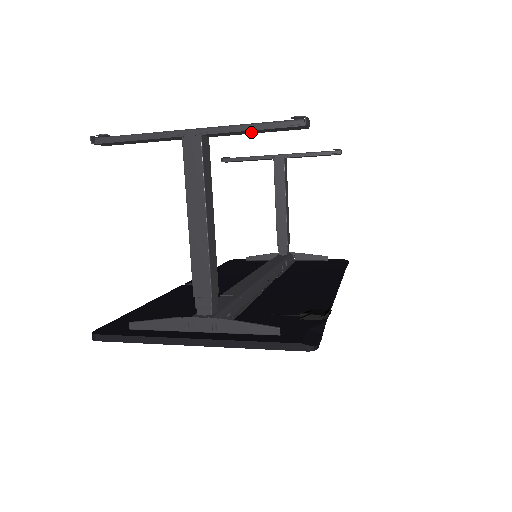
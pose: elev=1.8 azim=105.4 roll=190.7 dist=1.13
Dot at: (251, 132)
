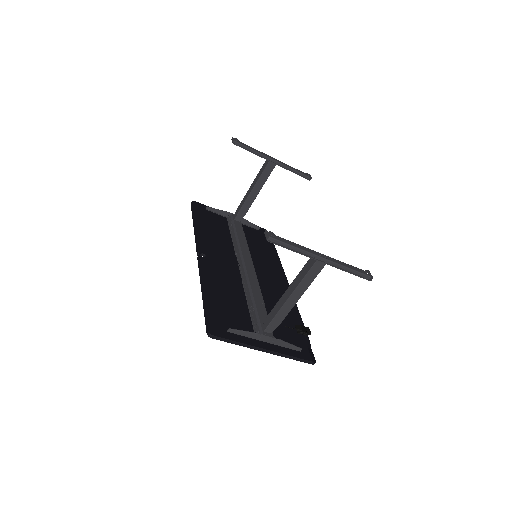
Dot at: occluded
